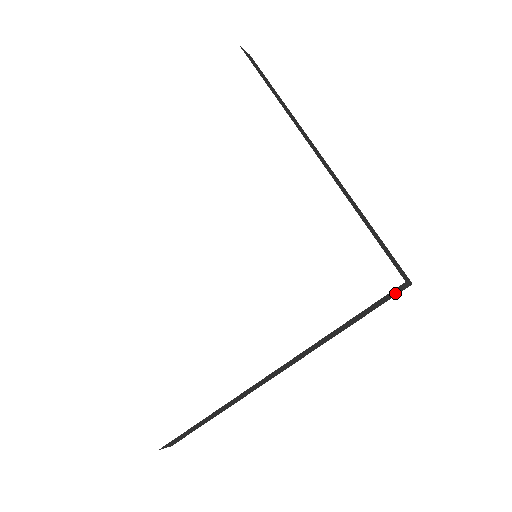
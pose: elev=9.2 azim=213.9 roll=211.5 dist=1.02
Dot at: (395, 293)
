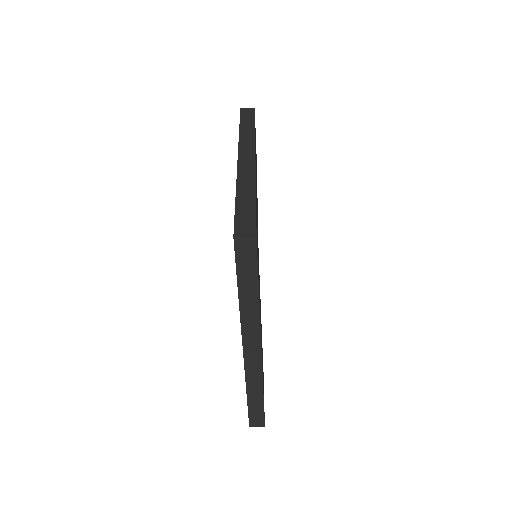
Dot at: (249, 249)
